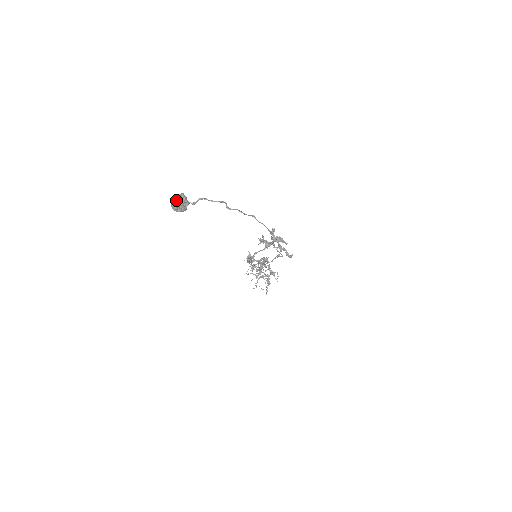
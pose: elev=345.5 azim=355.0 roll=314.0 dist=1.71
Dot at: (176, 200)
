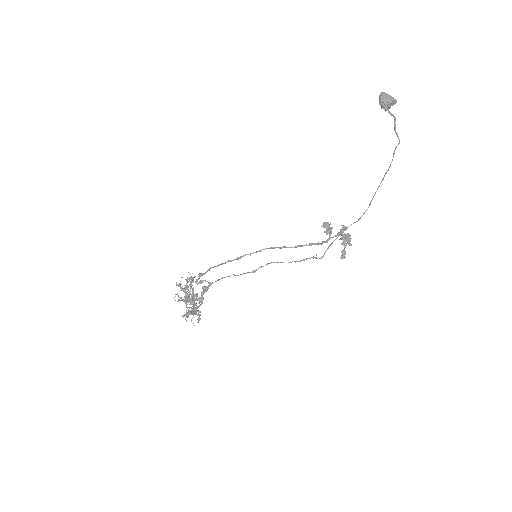
Dot at: (388, 95)
